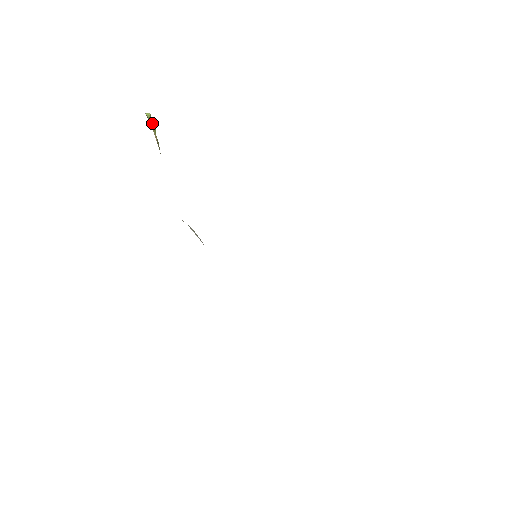
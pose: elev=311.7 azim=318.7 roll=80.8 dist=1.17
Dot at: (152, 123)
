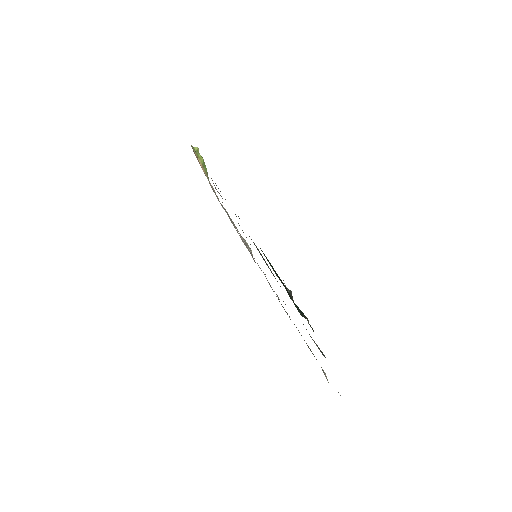
Dot at: (200, 155)
